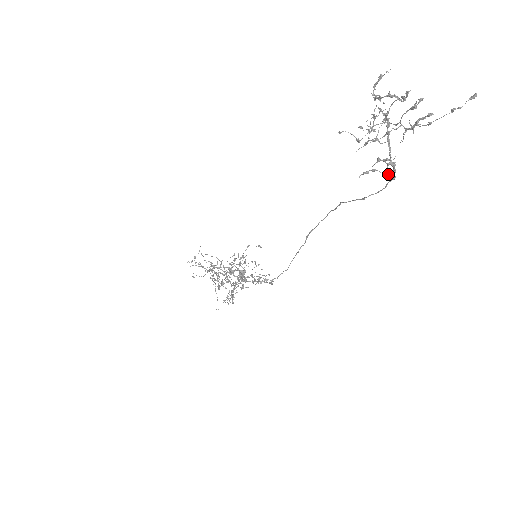
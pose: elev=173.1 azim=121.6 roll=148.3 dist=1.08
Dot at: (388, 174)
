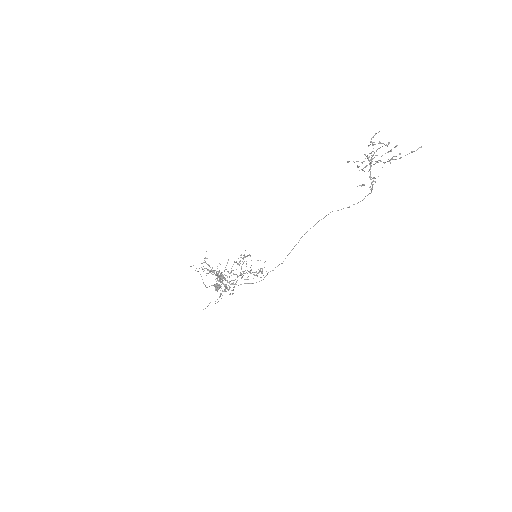
Dot at: occluded
